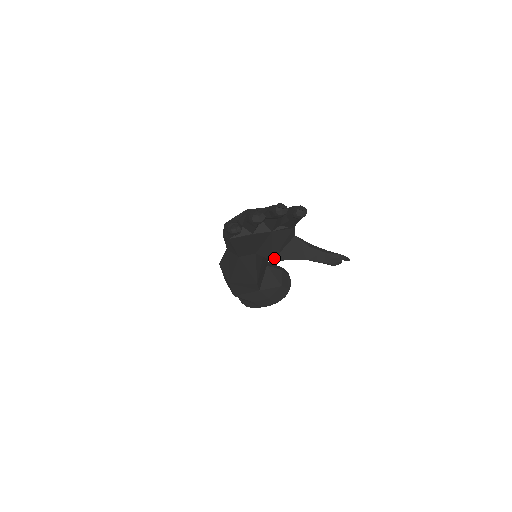
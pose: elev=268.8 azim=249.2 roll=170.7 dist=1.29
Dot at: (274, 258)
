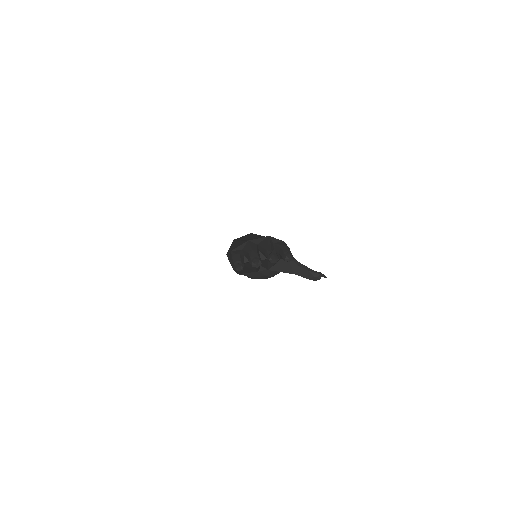
Dot at: (269, 268)
